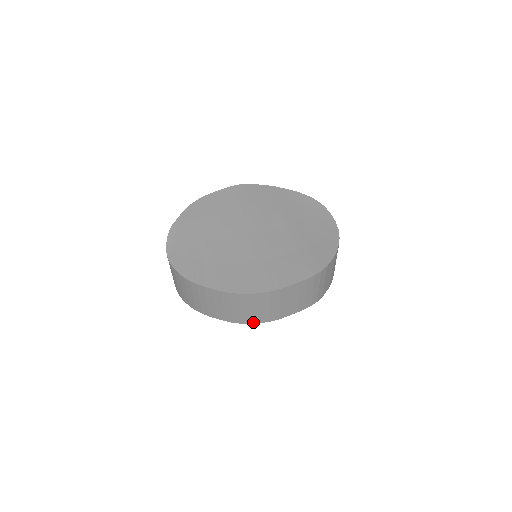
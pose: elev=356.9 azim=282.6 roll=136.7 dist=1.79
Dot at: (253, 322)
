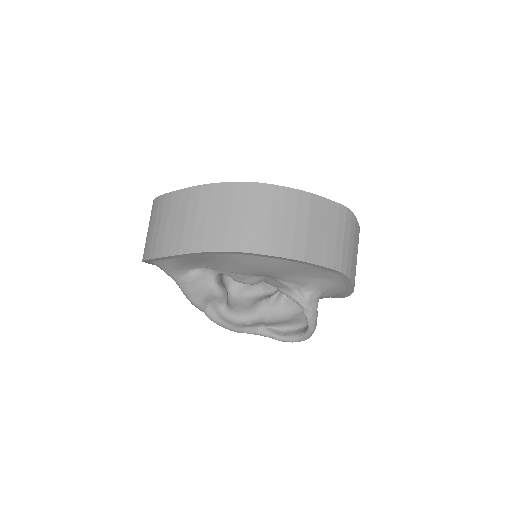
Dot at: (268, 252)
